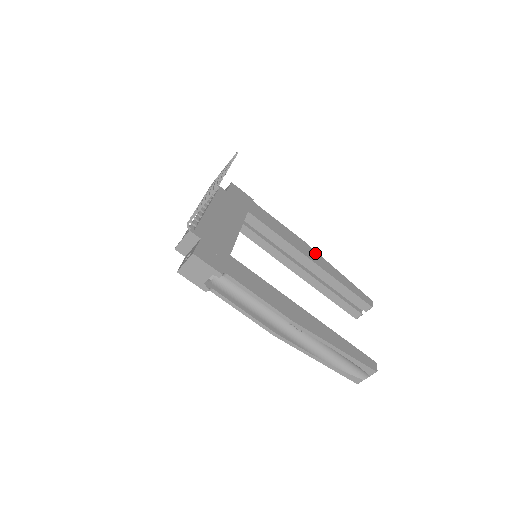
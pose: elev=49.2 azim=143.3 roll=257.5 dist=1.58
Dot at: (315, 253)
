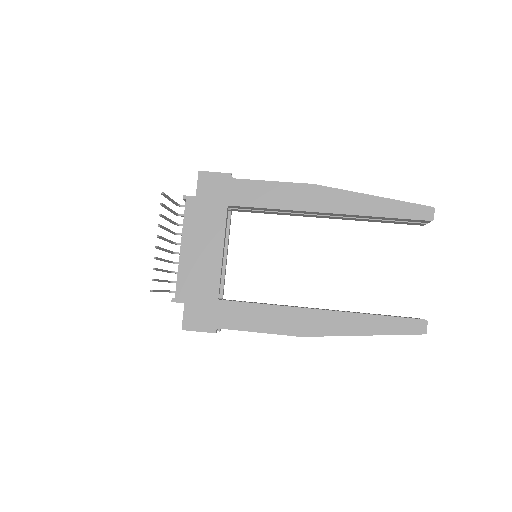
Dot at: (331, 193)
